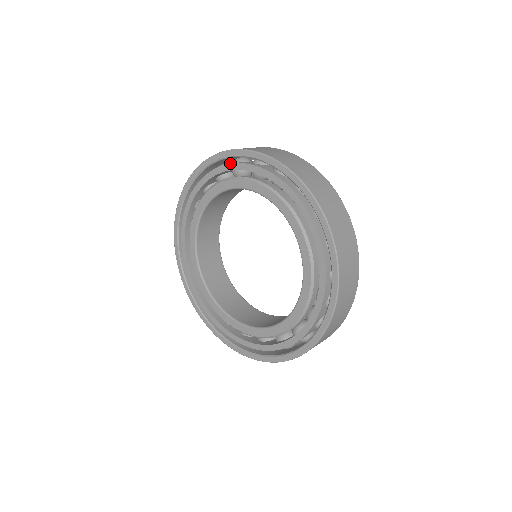
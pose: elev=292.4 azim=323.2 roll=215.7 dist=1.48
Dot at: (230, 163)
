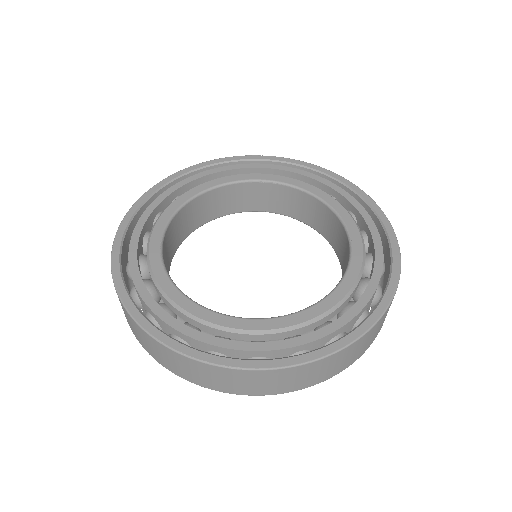
Dot at: (257, 163)
